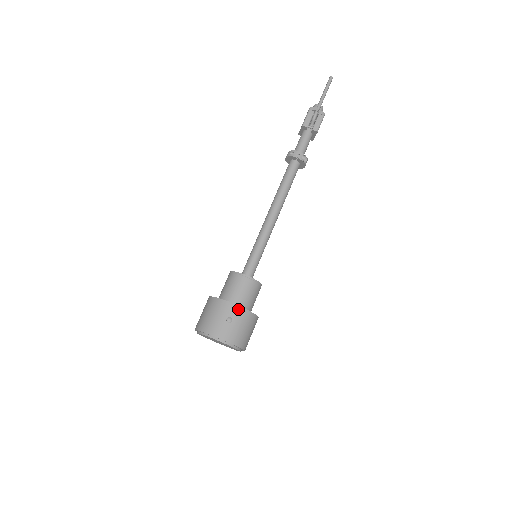
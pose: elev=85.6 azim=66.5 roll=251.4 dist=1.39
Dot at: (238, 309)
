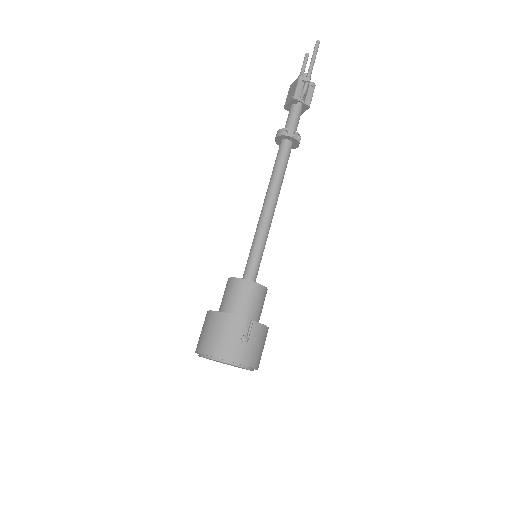
Dot at: (253, 325)
